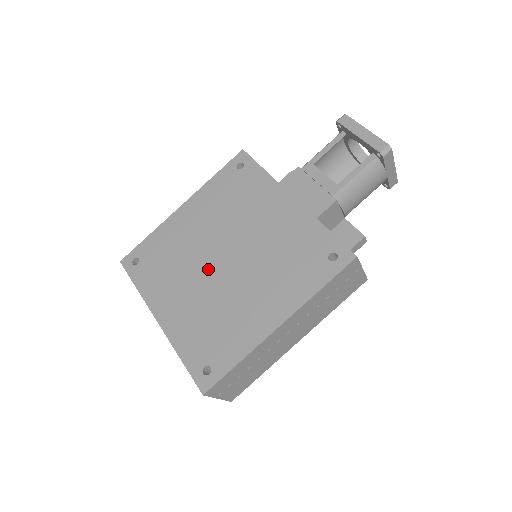
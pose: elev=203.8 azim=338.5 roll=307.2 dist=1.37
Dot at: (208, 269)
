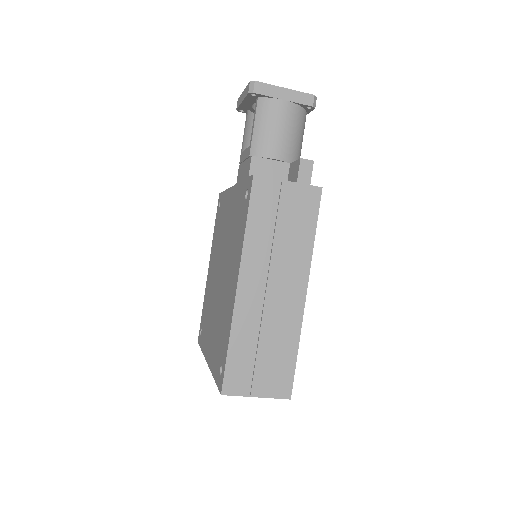
Dot at: (216, 293)
